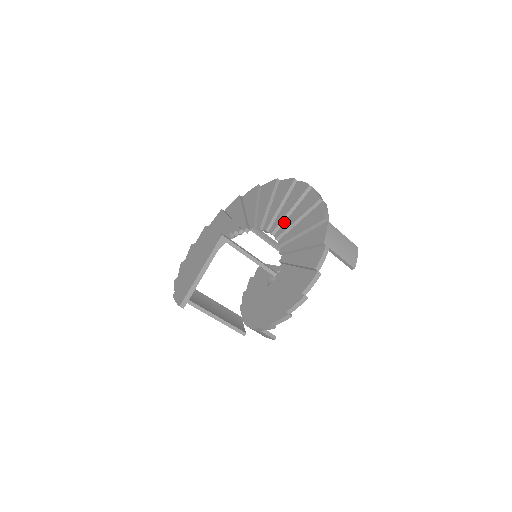
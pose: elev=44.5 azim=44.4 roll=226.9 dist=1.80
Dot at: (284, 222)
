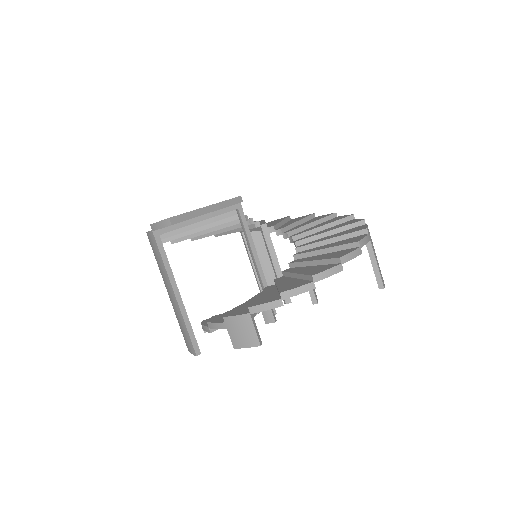
Dot at: (303, 230)
